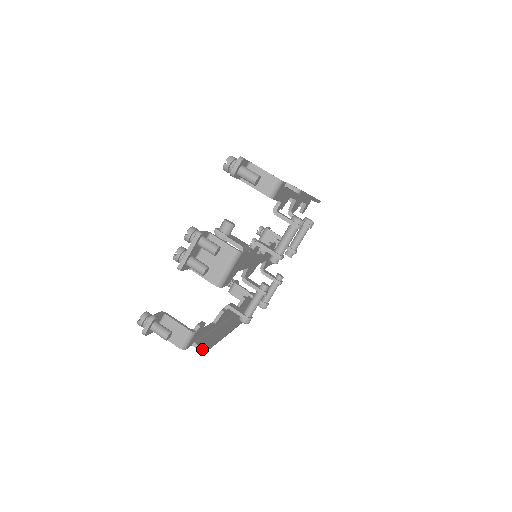
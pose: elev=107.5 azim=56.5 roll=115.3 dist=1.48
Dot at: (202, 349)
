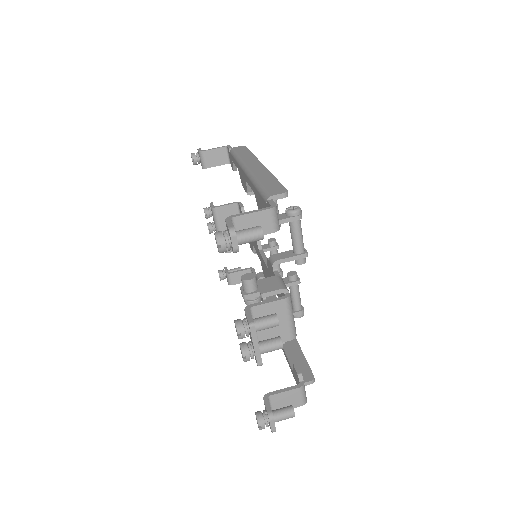
Dot at: (311, 382)
